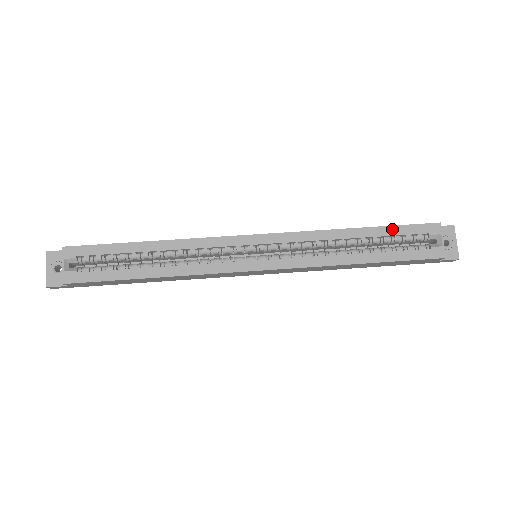
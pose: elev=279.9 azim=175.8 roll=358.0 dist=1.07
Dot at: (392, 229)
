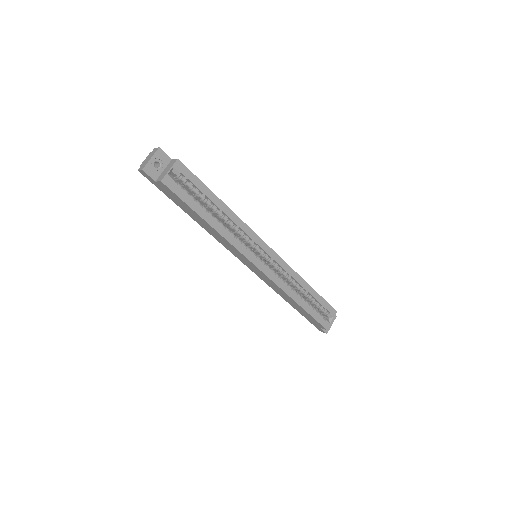
Dot at: (320, 298)
